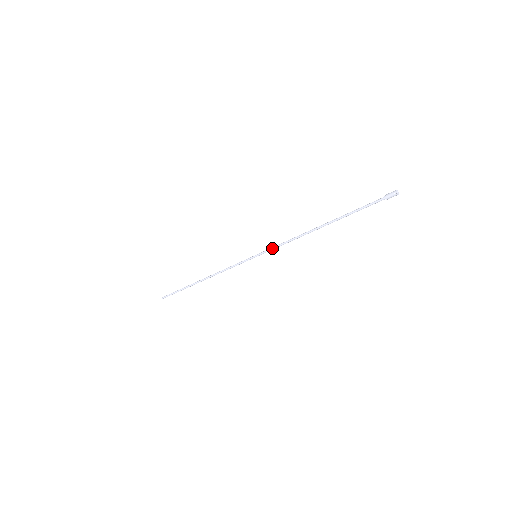
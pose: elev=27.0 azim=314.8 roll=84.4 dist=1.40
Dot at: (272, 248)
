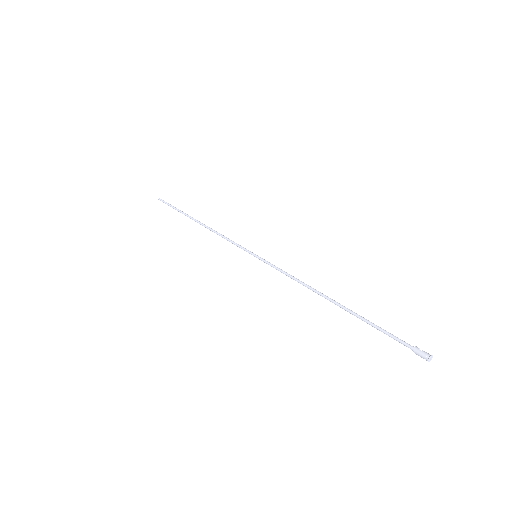
Dot at: occluded
